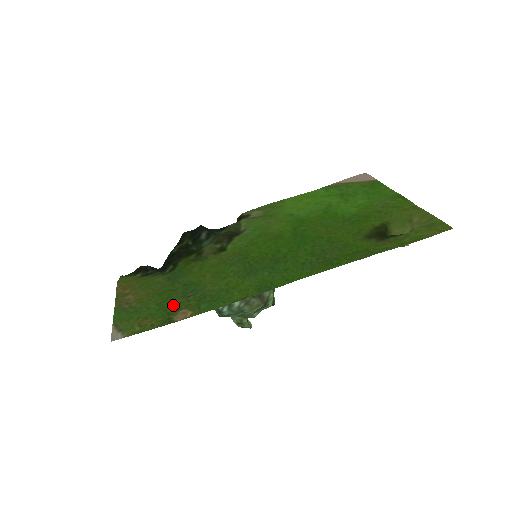
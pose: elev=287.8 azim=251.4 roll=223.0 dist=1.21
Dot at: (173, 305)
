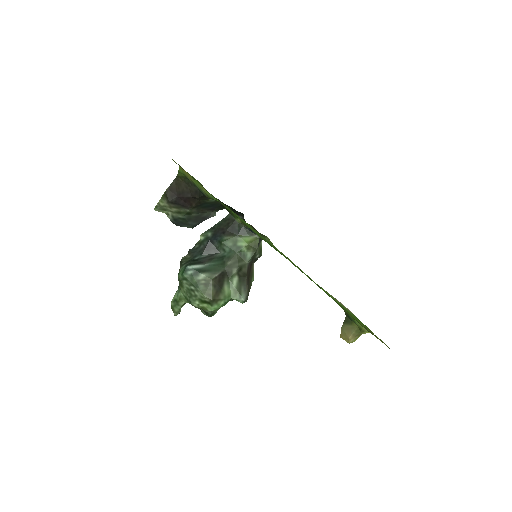
Dot at: occluded
